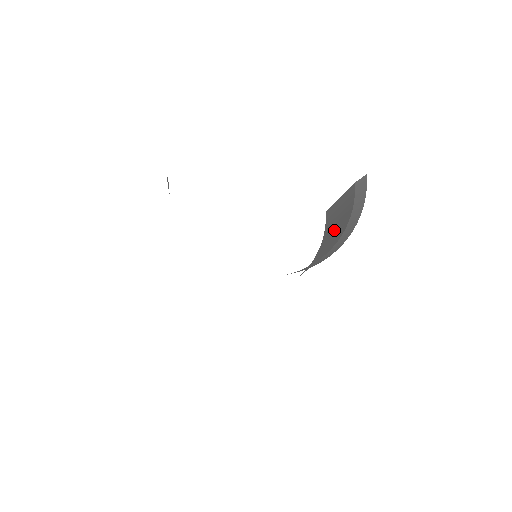
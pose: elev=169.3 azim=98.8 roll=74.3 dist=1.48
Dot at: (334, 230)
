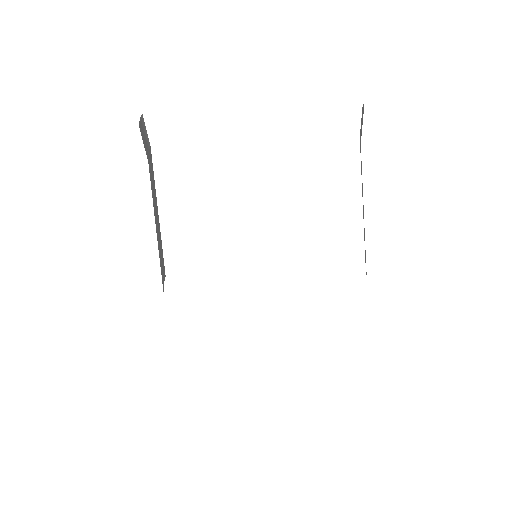
Dot at: occluded
